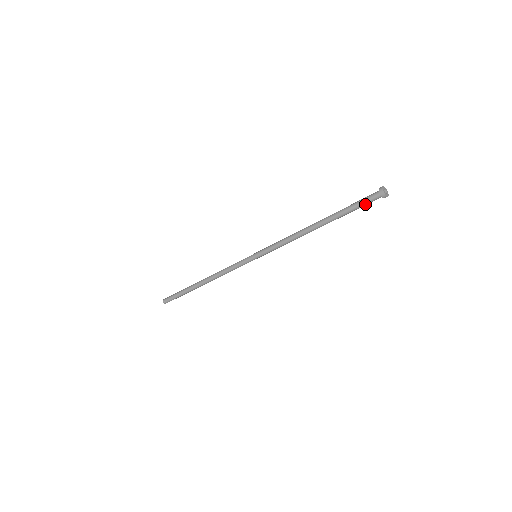
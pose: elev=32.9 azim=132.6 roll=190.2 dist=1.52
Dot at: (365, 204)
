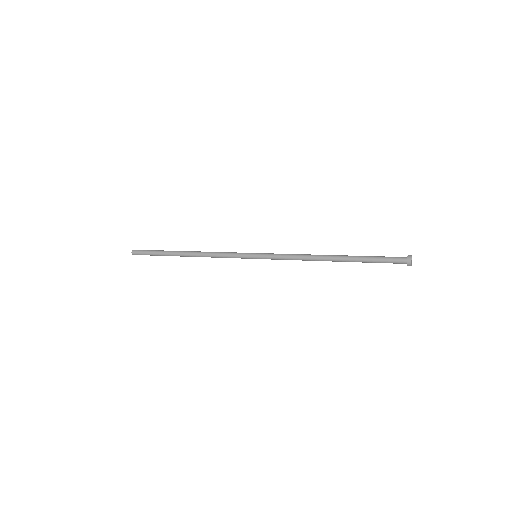
Dot at: (388, 262)
